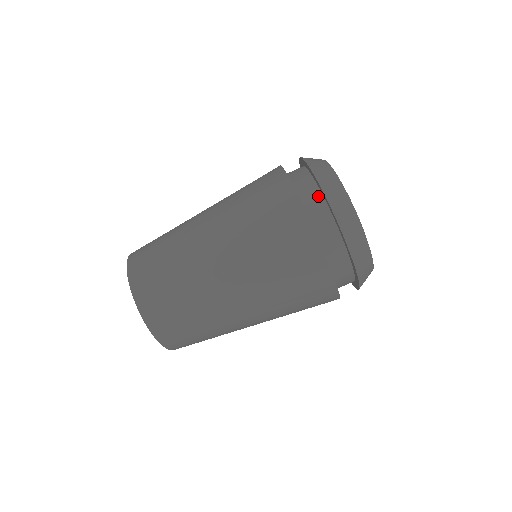
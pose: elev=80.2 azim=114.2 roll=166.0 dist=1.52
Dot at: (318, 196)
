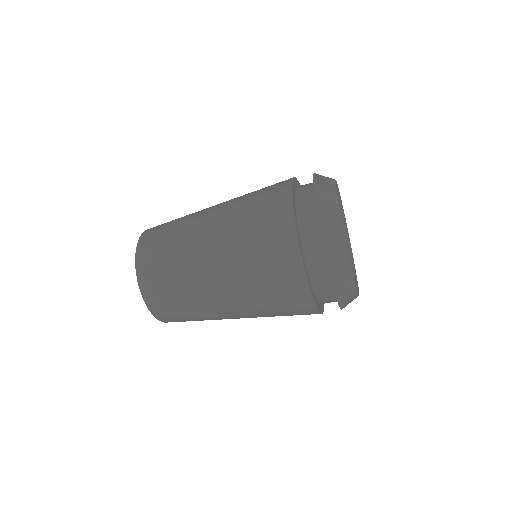
Dot at: (333, 299)
